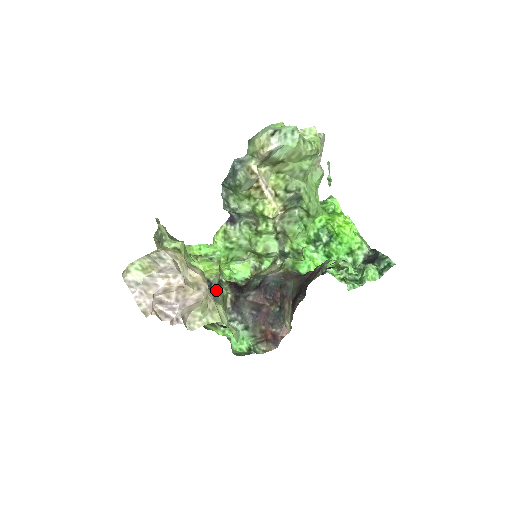
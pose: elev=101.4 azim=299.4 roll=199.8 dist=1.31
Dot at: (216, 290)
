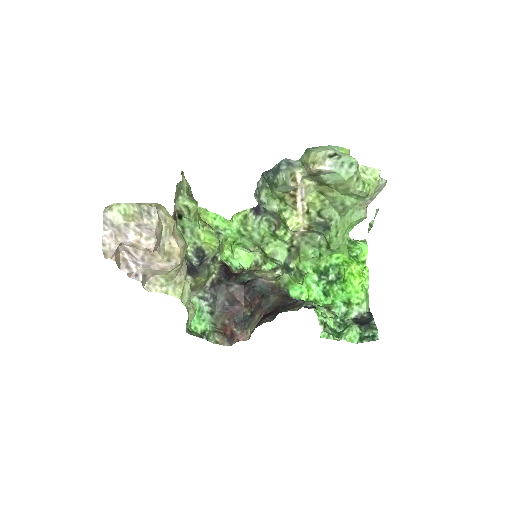
Dot at: (207, 263)
